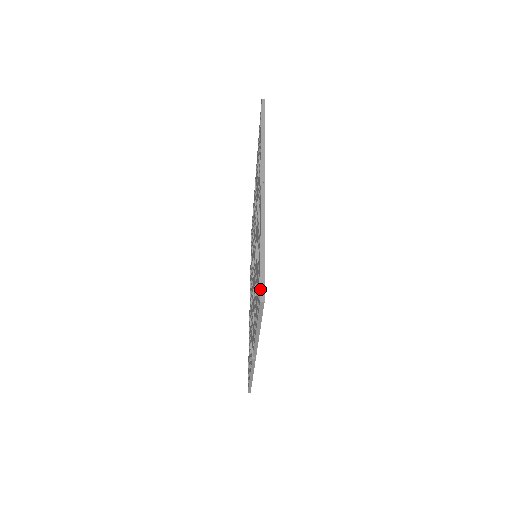
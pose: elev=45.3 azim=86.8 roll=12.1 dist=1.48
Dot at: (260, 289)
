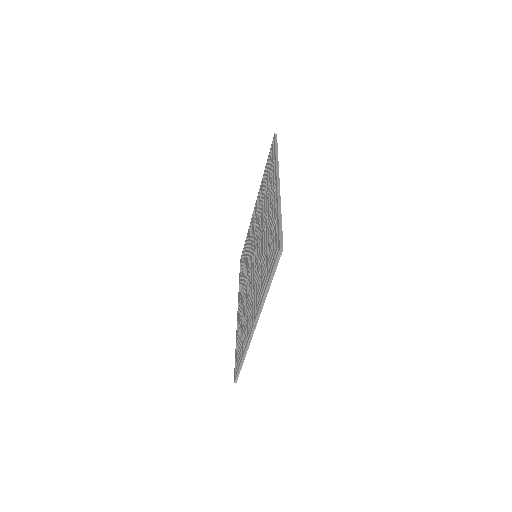
Dot at: (280, 241)
